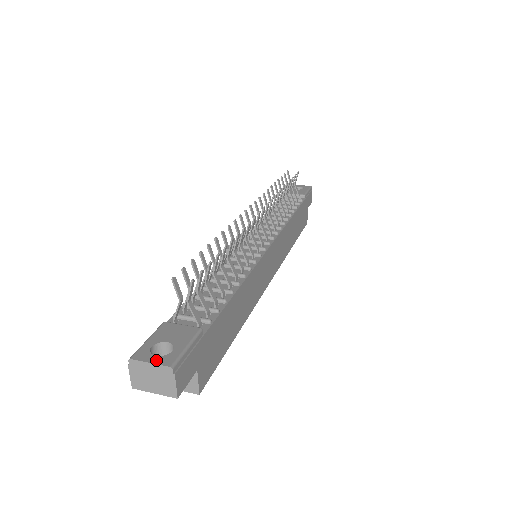
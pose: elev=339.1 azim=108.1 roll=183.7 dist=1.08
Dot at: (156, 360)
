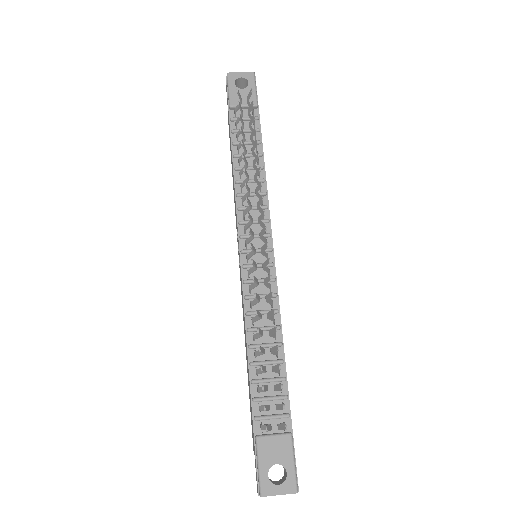
Dot at: (282, 490)
